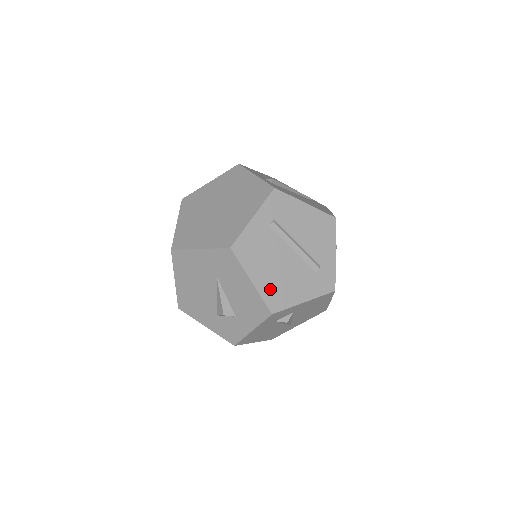
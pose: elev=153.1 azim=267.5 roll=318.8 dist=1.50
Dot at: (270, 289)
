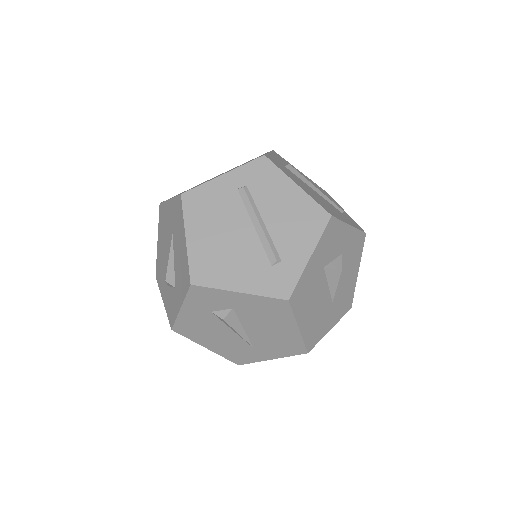
Dot at: (203, 256)
